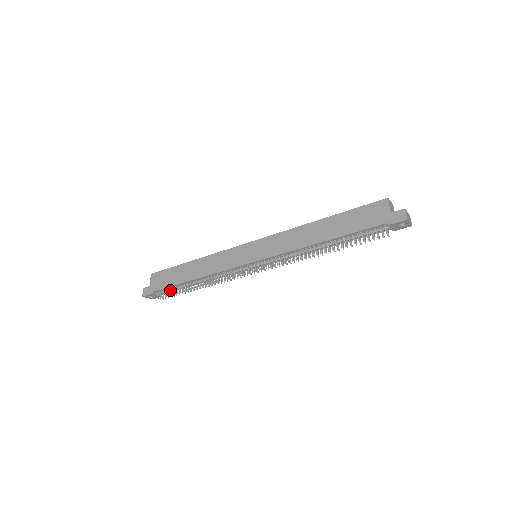
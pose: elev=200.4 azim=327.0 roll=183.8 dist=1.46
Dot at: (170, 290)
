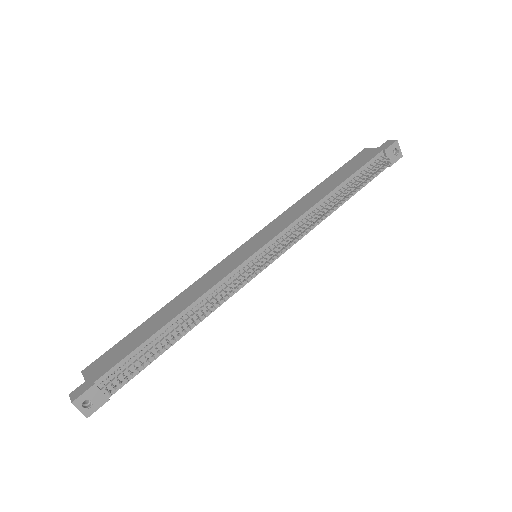
Dot at: (129, 366)
